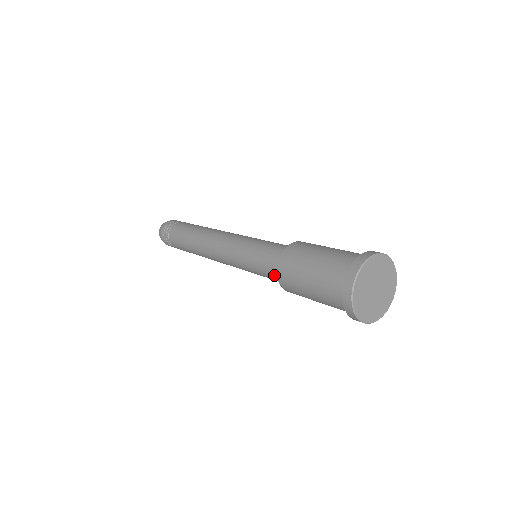
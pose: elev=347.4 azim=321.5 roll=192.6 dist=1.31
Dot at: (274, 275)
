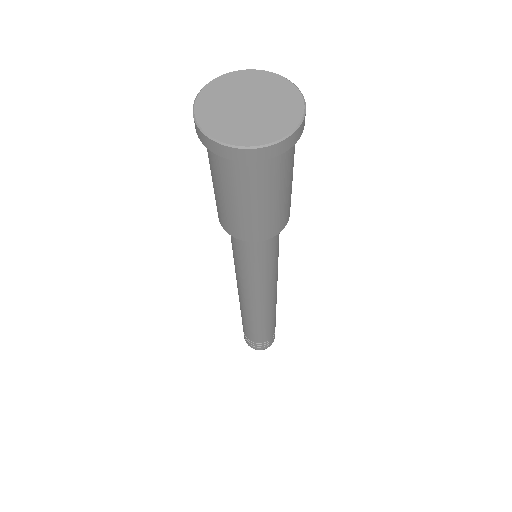
Dot at: occluded
